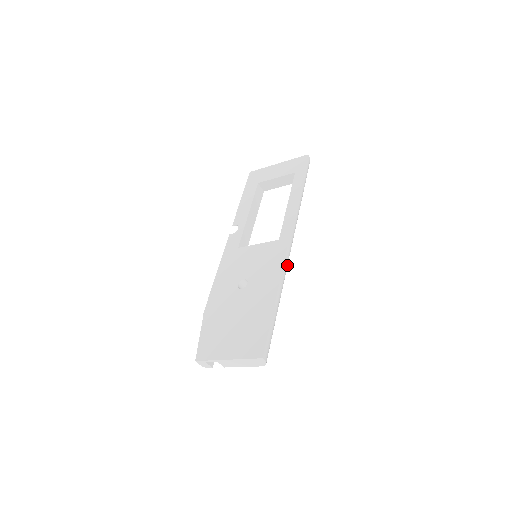
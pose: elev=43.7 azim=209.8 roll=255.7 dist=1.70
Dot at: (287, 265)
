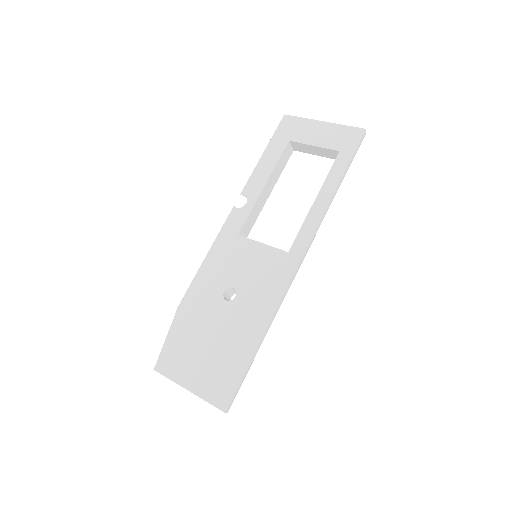
Dot at: (287, 291)
